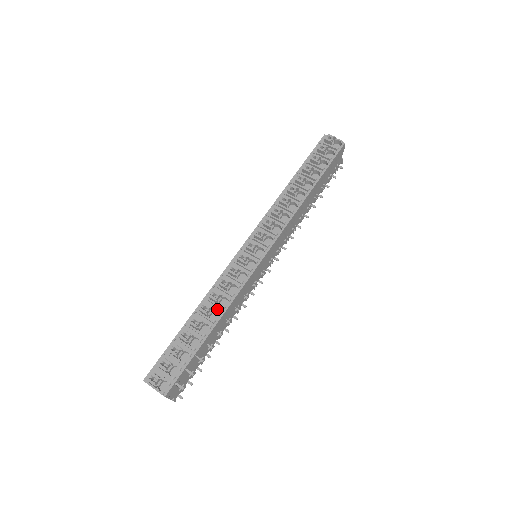
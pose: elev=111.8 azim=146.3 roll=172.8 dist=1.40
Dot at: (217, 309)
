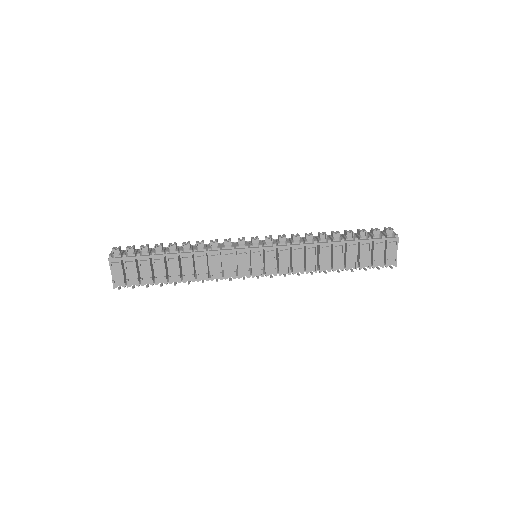
Dot at: (192, 248)
